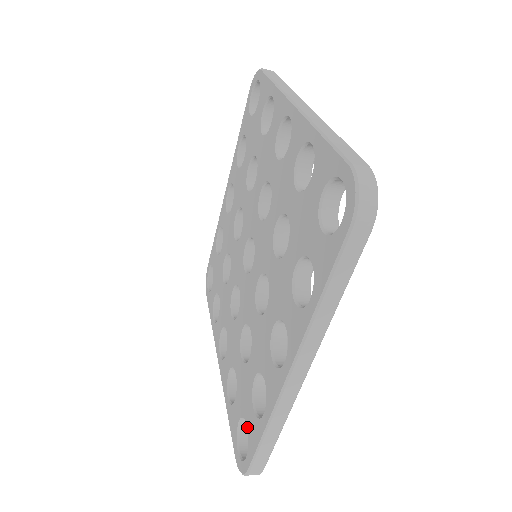
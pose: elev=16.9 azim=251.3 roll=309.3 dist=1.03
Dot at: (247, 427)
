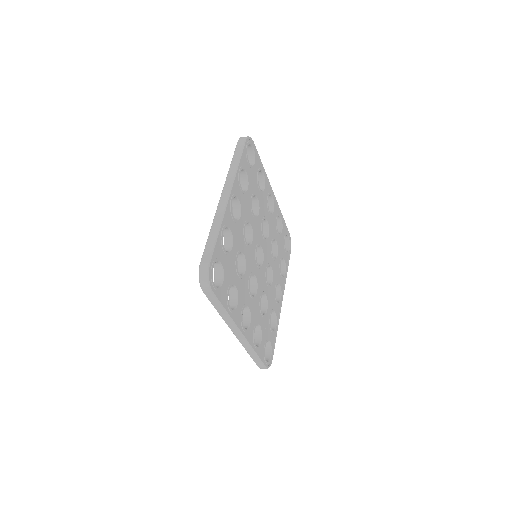
Dot at: occluded
